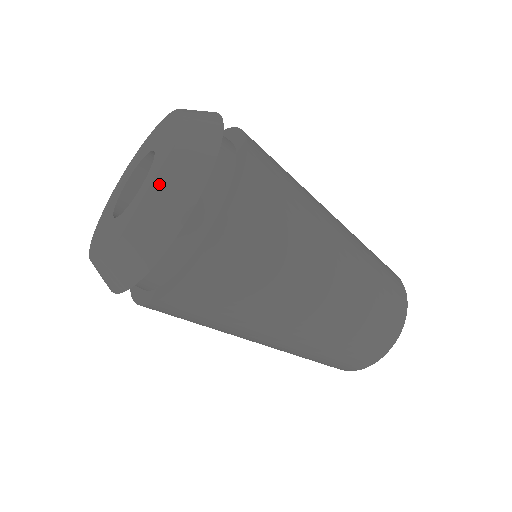
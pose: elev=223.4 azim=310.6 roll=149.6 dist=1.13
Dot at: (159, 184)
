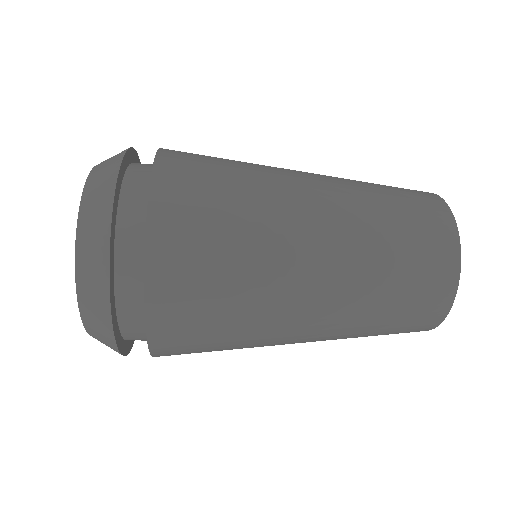
Dot at: (80, 309)
